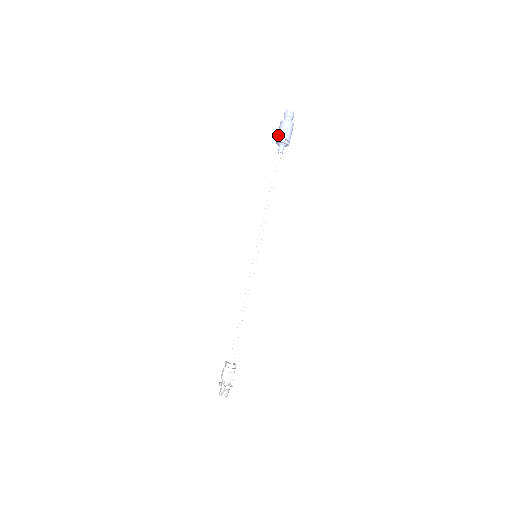
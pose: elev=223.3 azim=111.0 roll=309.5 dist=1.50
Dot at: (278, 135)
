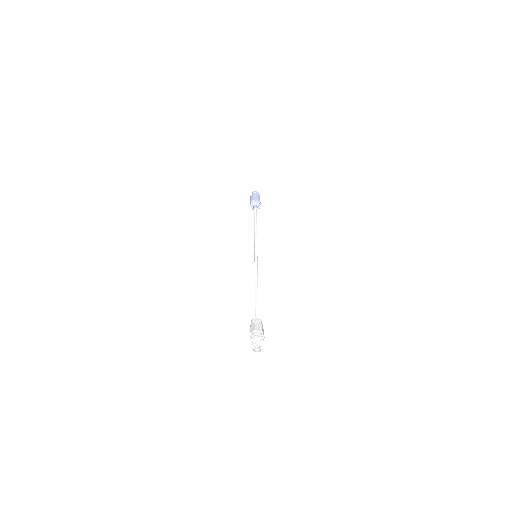
Dot at: occluded
